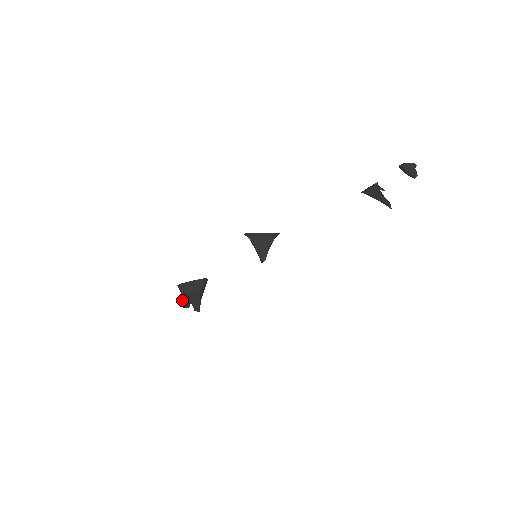
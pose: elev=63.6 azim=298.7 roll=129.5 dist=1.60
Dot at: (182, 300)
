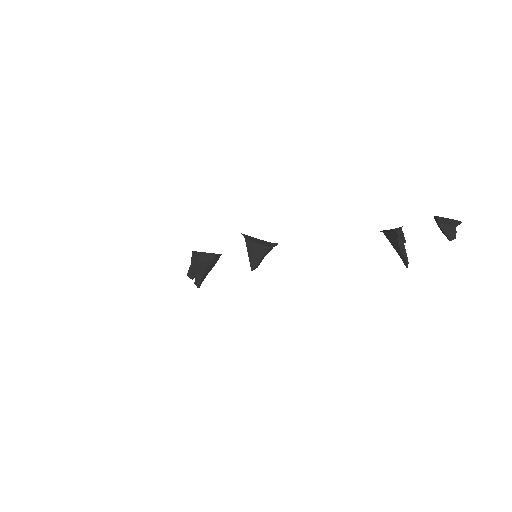
Dot at: (189, 269)
